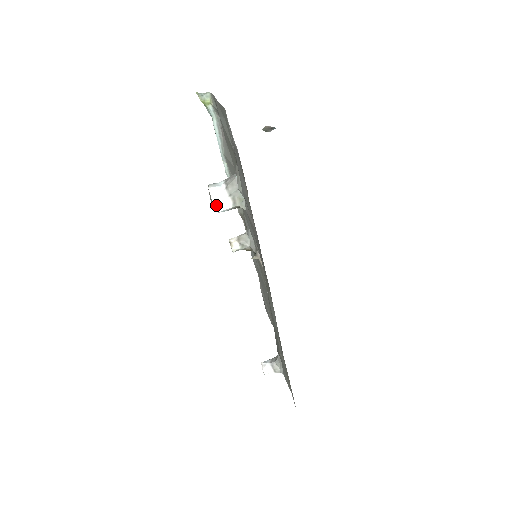
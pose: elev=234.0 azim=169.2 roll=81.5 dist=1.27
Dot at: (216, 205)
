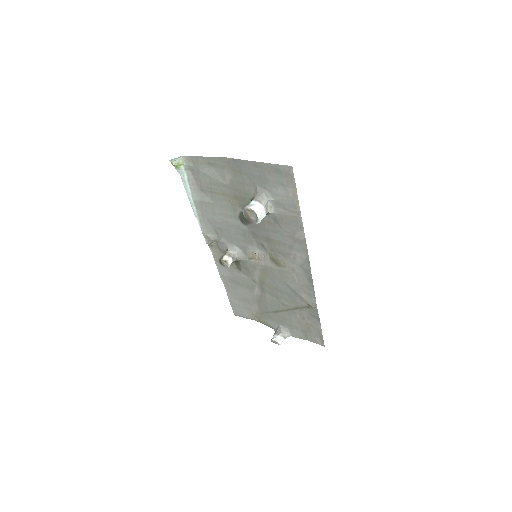
Dot at: (259, 217)
